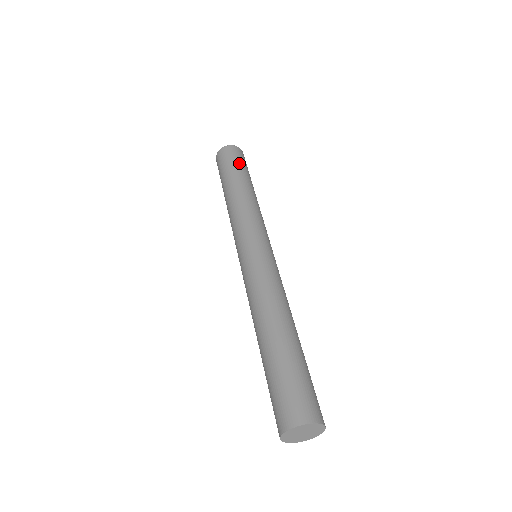
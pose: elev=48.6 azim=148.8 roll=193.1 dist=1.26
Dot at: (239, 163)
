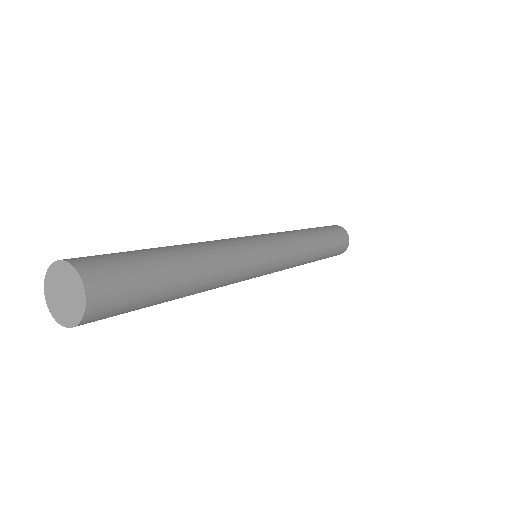
Dot at: occluded
